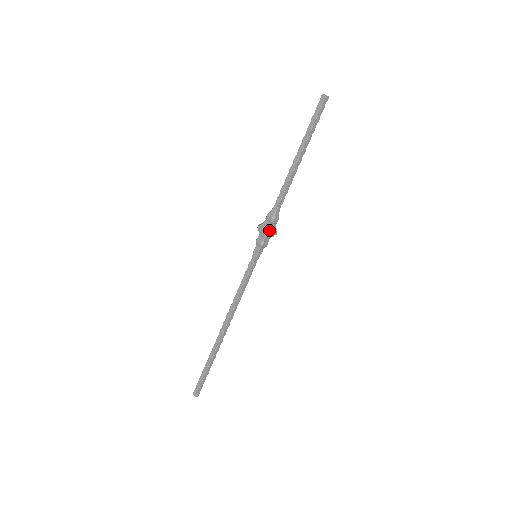
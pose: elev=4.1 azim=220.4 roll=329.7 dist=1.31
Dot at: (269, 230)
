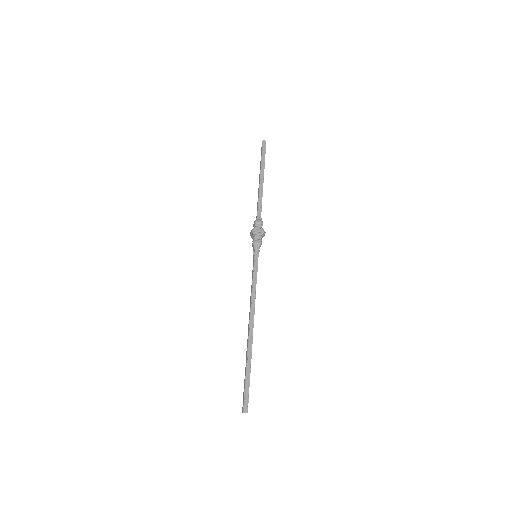
Dot at: (254, 229)
